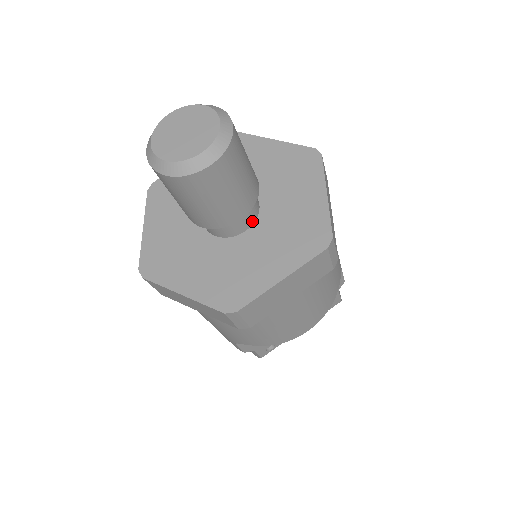
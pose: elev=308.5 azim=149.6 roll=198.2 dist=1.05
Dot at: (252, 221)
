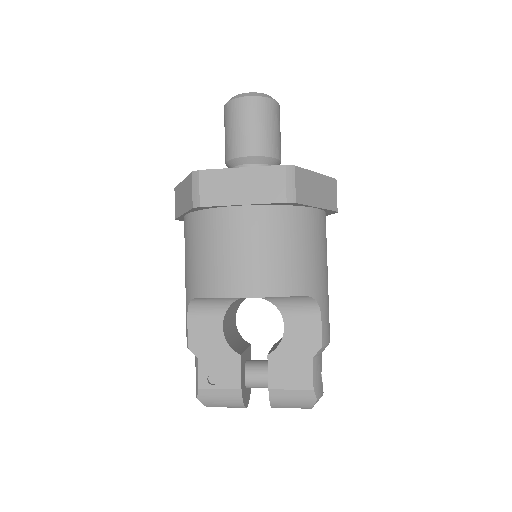
Dot at: occluded
